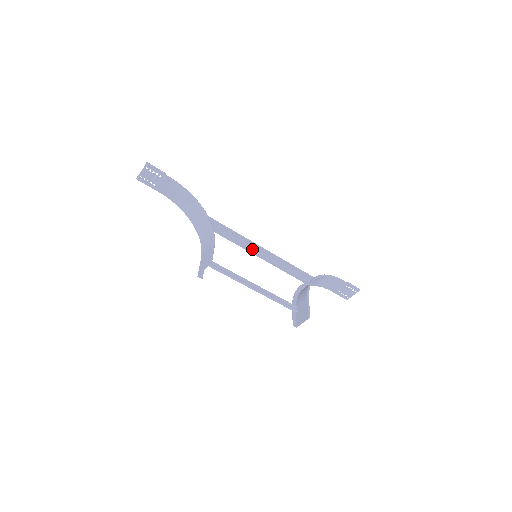
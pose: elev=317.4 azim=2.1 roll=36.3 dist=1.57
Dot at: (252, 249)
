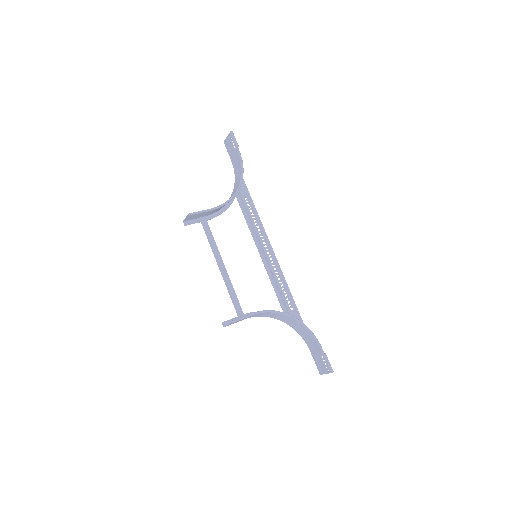
Dot at: (263, 252)
